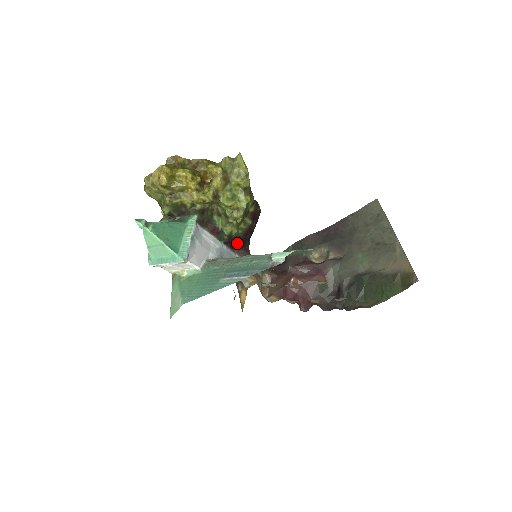
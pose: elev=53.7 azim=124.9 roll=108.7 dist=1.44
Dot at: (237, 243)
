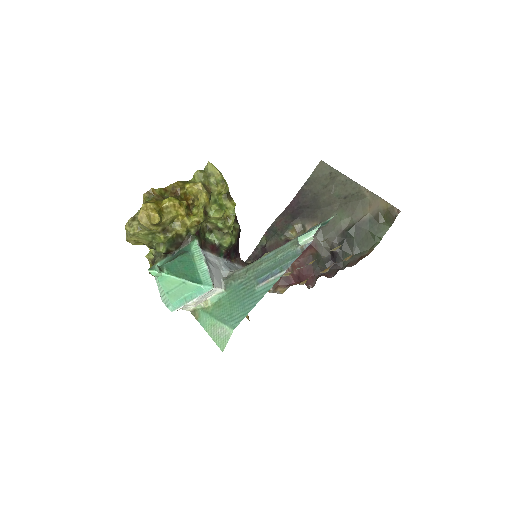
Dot at: (232, 253)
